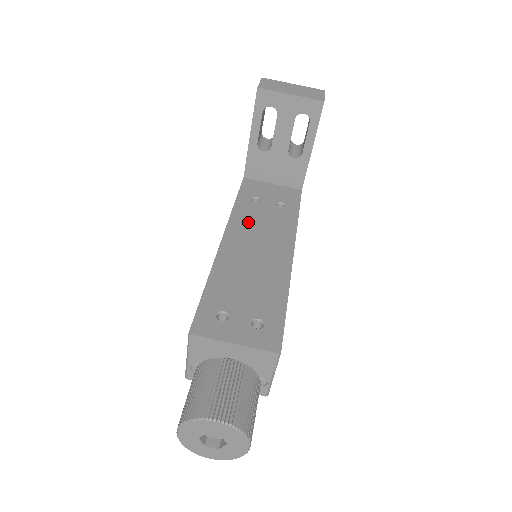
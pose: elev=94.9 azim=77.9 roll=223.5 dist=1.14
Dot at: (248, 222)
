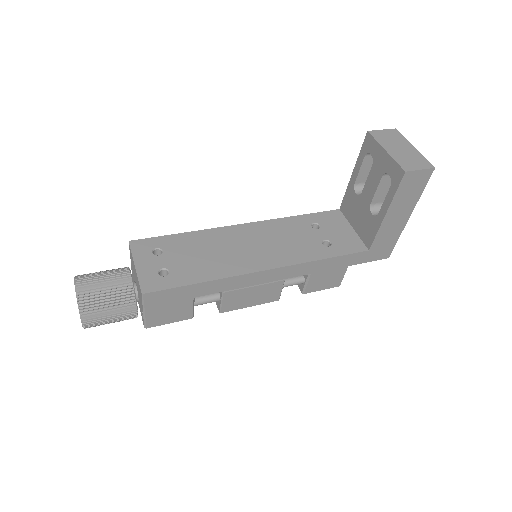
Dot at: (279, 231)
